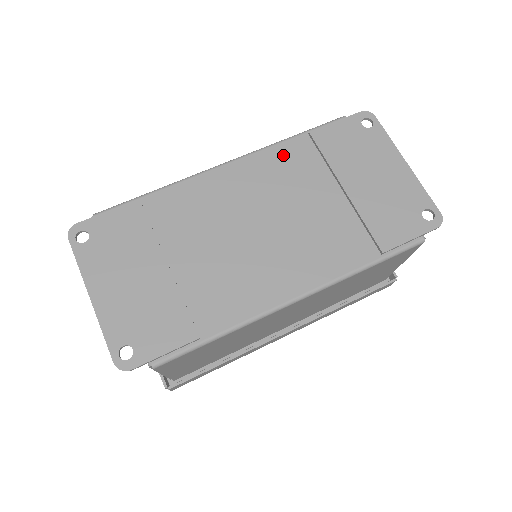
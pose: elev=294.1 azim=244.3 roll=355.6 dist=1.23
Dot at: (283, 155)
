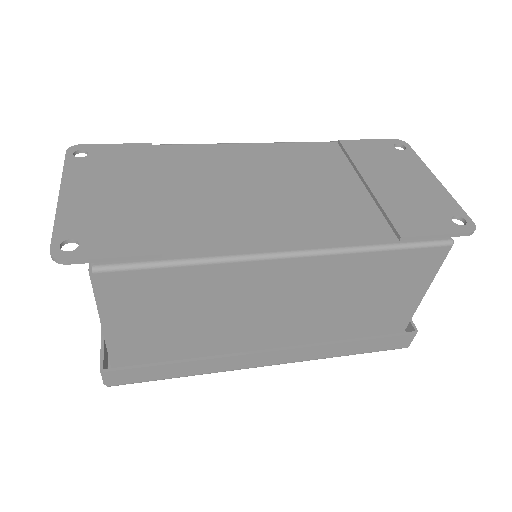
Dot at: (308, 150)
